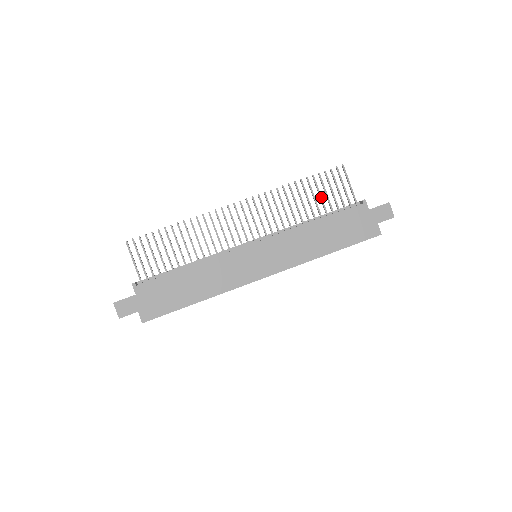
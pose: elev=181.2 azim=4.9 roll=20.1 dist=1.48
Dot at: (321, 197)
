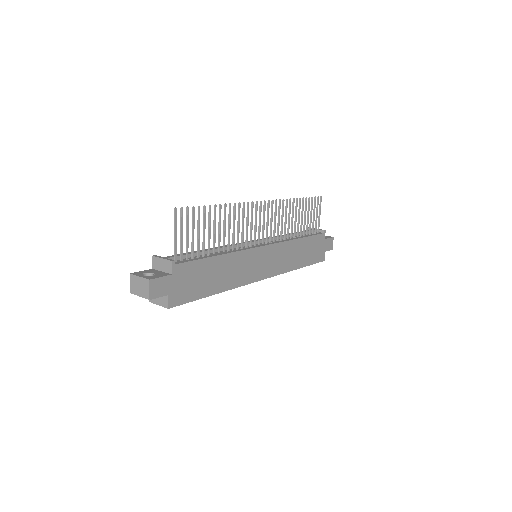
Dot at: occluded
